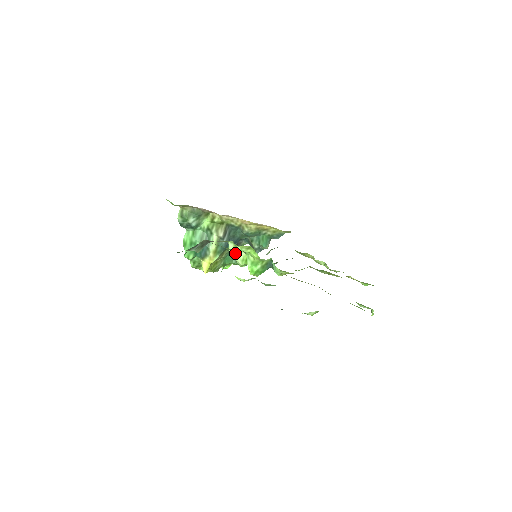
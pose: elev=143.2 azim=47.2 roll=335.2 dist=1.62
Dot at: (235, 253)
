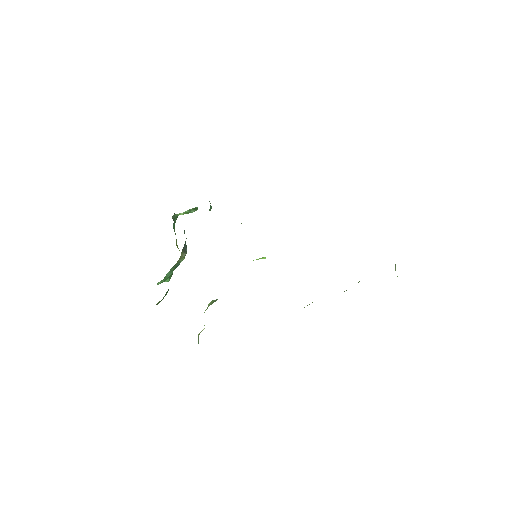
Dot at: occluded
